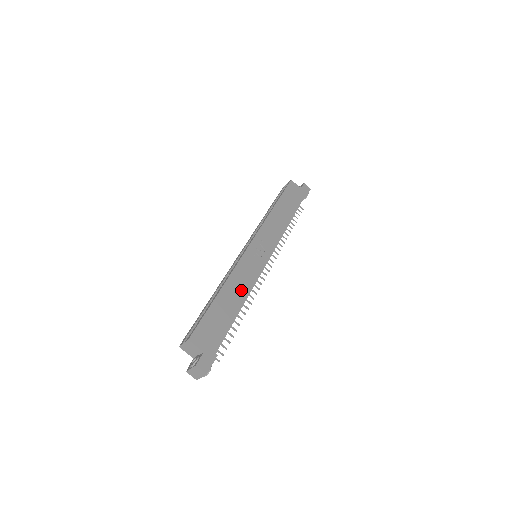
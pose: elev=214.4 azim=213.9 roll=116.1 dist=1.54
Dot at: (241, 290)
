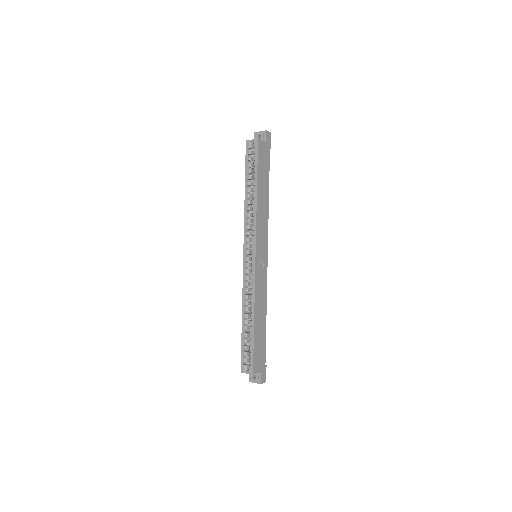
Dot at: (263, 305)
